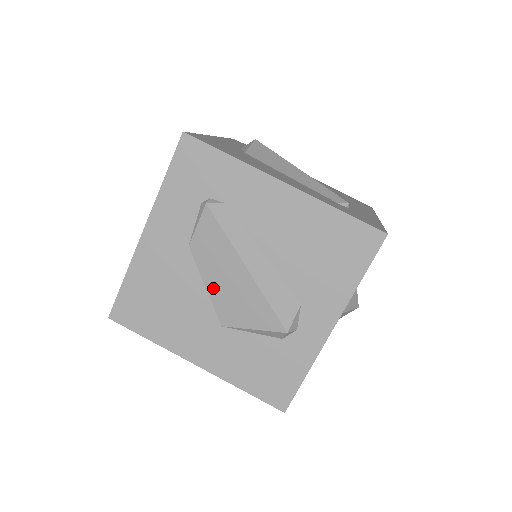
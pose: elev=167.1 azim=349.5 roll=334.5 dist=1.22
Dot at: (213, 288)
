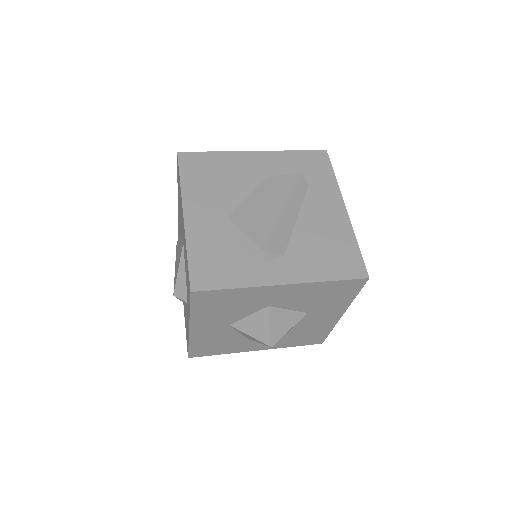
Dot at: (251, 200)
